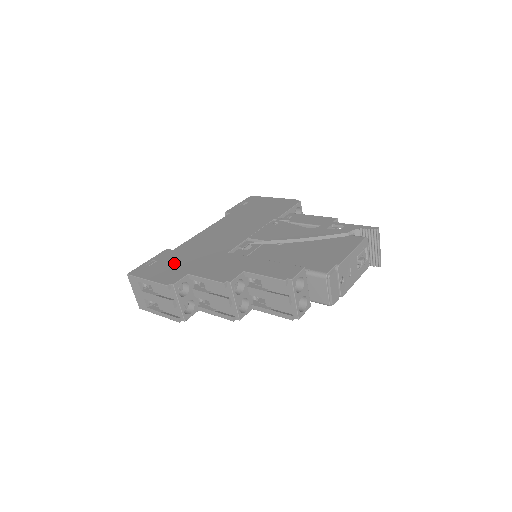
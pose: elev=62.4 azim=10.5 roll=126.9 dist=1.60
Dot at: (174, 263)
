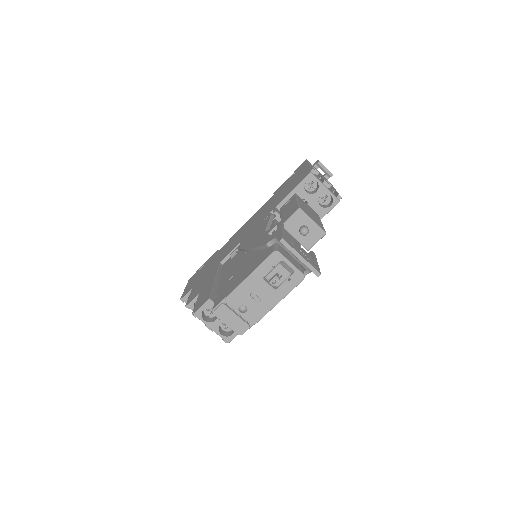
Dot at: (202, 271)
